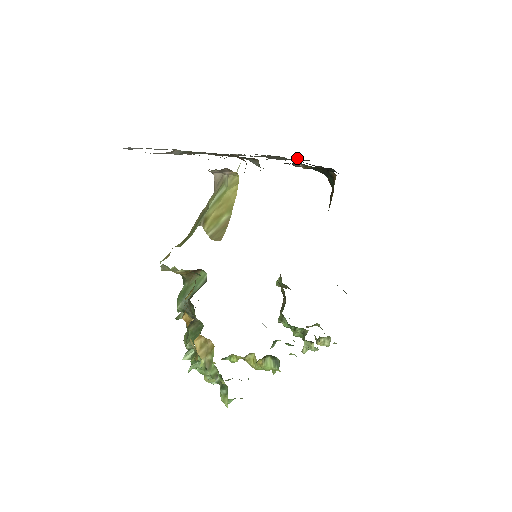
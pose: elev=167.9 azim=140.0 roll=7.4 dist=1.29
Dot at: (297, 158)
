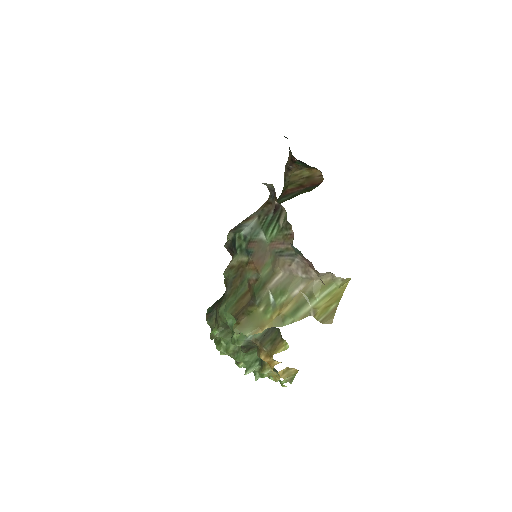
Dot at: occluded
